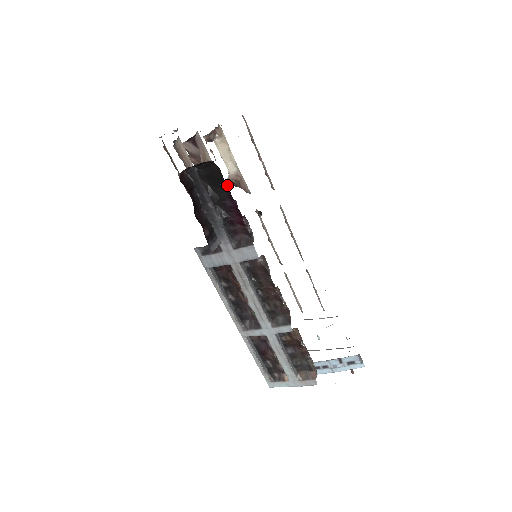
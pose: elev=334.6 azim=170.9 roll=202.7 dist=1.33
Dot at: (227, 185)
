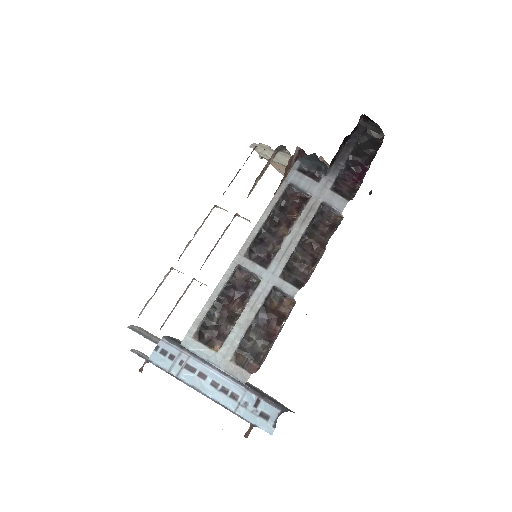
Dot at: occluded
